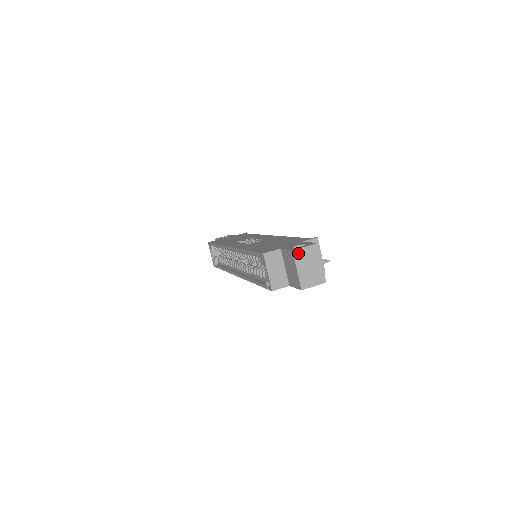
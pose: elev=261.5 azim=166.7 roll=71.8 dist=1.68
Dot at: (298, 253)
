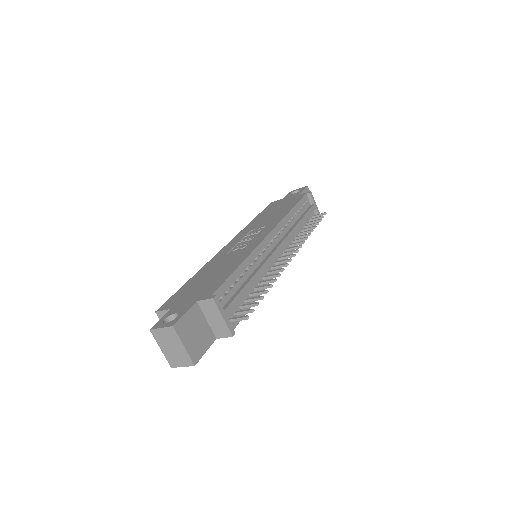
Dot at: (156, 333)
